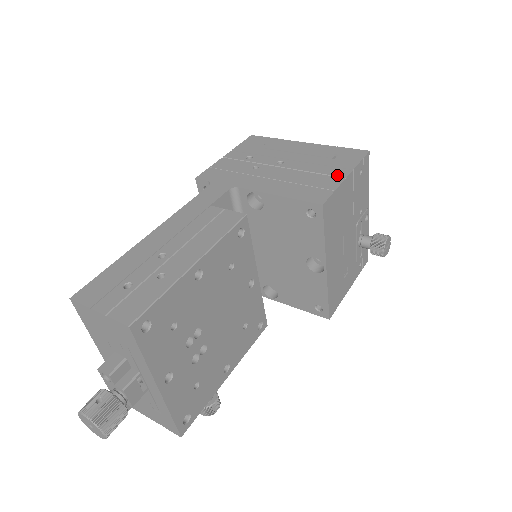
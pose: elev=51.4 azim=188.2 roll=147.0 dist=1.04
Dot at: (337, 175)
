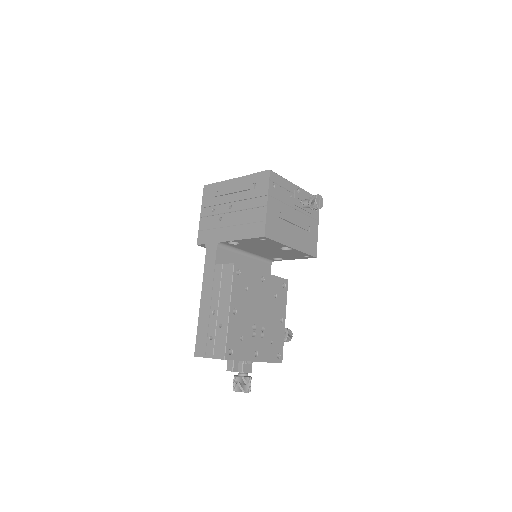
Dot at: (262, 205)
